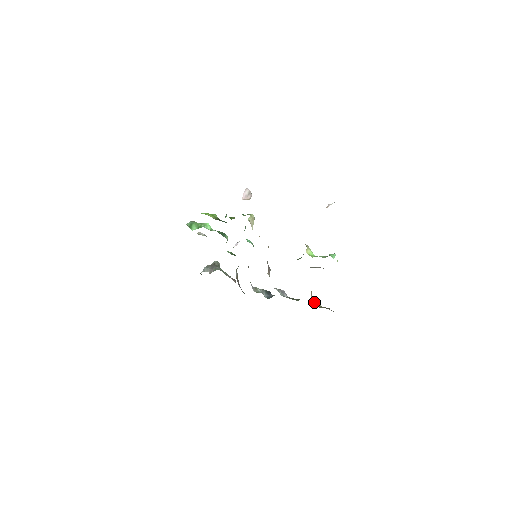
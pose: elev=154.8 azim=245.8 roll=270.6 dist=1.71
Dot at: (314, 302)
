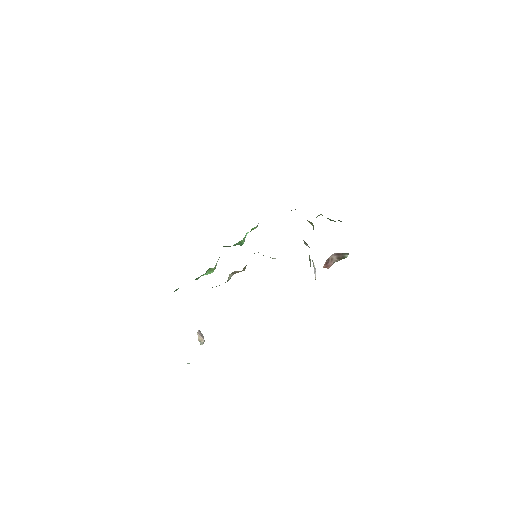
Dot at: occluded
